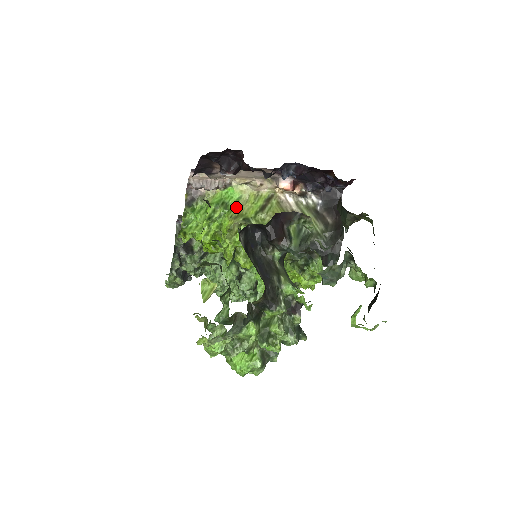
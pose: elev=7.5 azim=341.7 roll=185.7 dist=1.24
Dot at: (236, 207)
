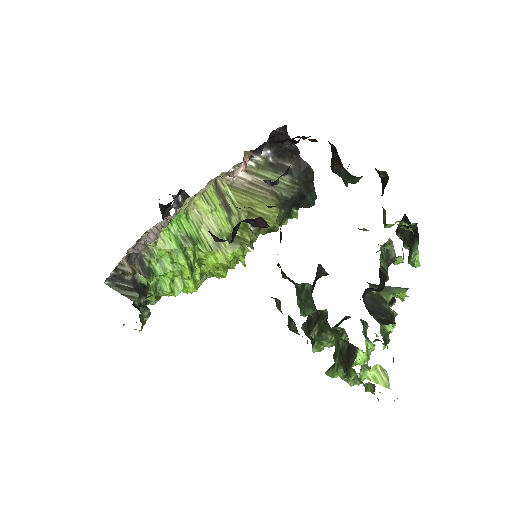
Dot at: (199, 230)
